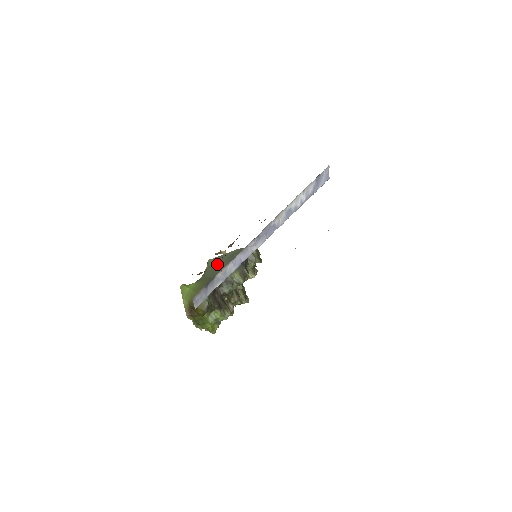
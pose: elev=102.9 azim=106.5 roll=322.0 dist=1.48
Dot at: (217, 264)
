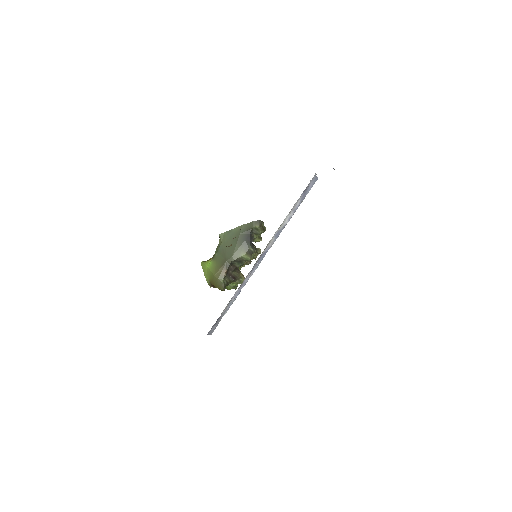
Dot at: (227, 242)
